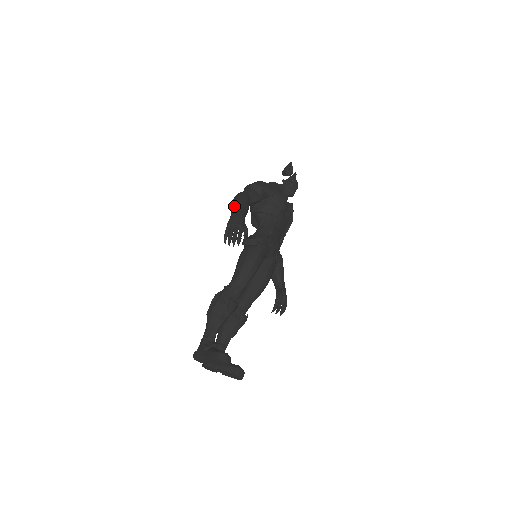
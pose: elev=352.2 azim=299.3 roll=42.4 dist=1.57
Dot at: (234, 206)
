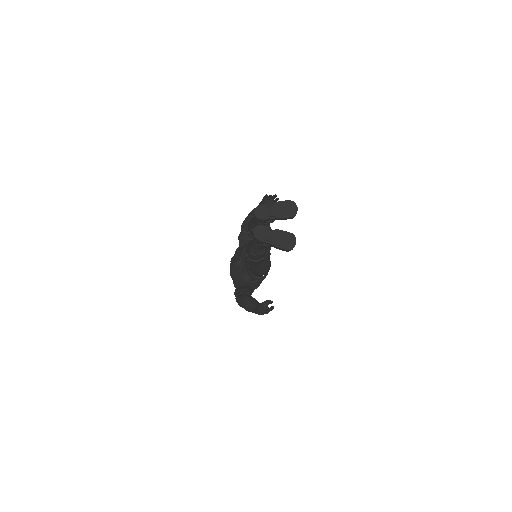
Dot at: occluded
